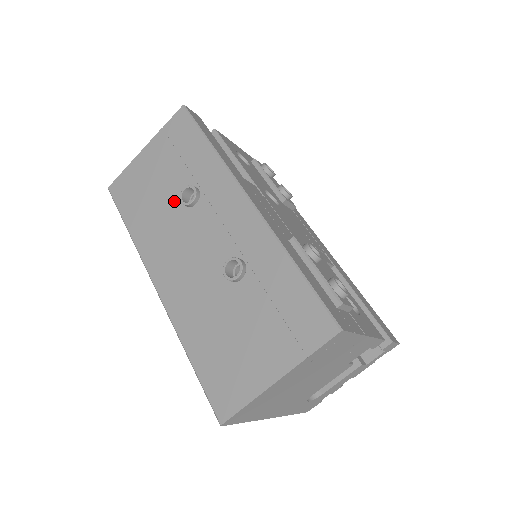
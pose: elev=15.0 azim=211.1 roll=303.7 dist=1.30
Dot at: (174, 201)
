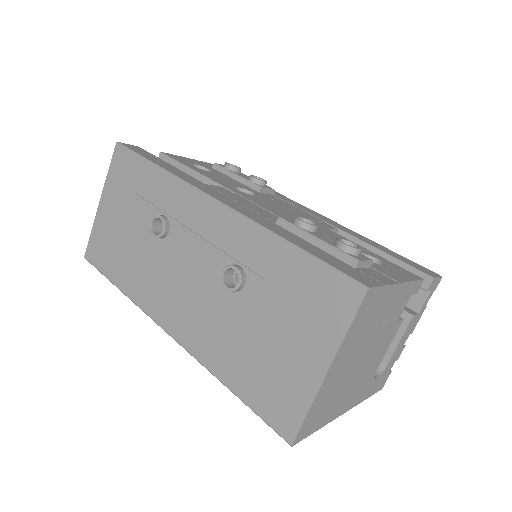
Dot at: (148, 239)
